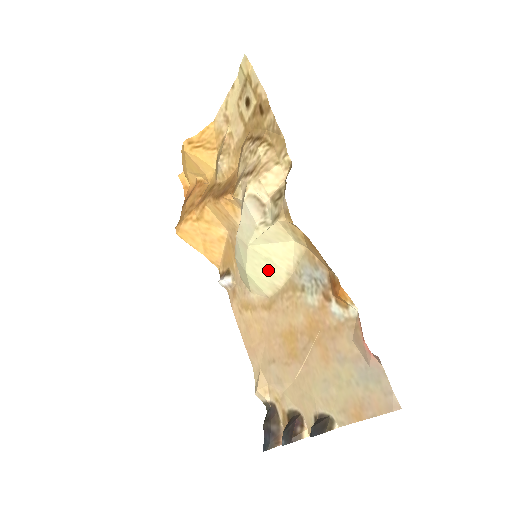
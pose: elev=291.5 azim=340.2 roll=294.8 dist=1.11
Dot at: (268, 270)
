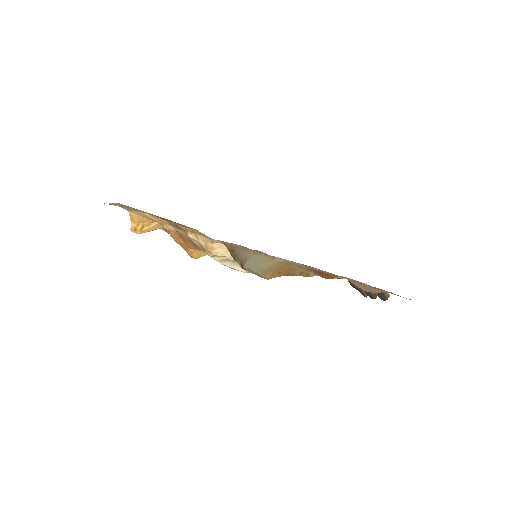
Dot at: occluded
